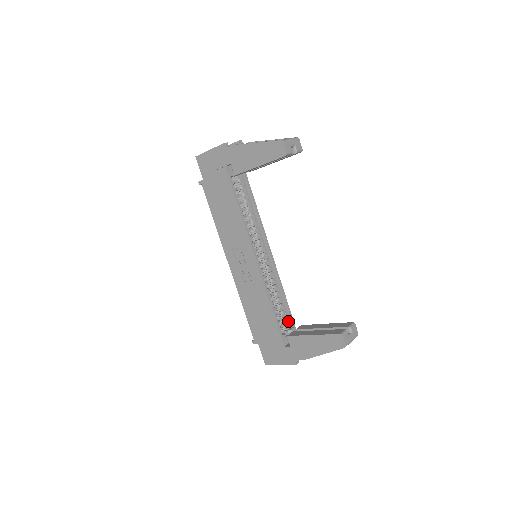
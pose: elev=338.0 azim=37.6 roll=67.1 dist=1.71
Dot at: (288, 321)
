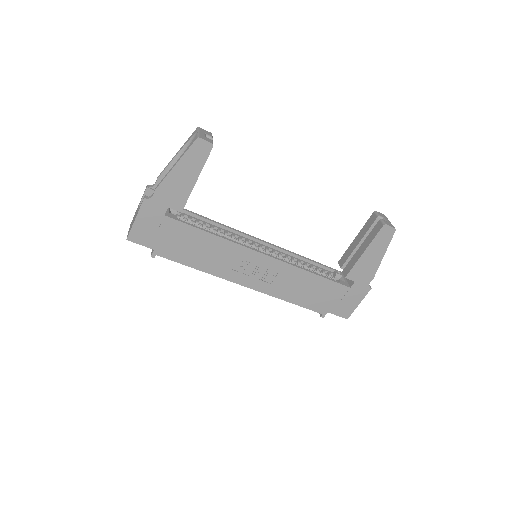
Dot at: (327, 271)
